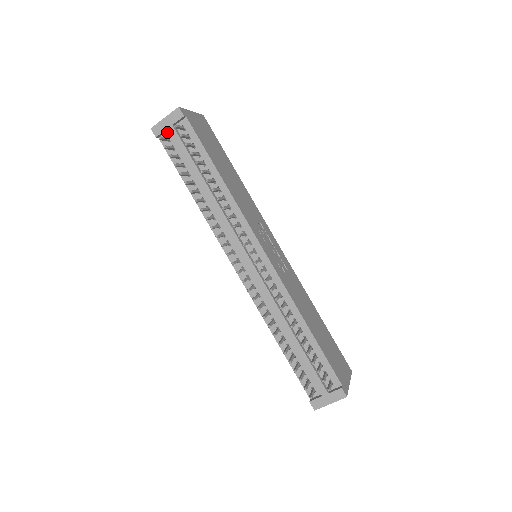
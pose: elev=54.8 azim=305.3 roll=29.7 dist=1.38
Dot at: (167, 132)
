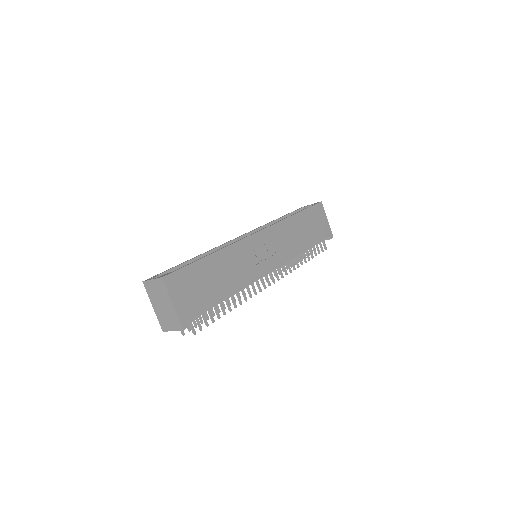
Dot at: occluded
